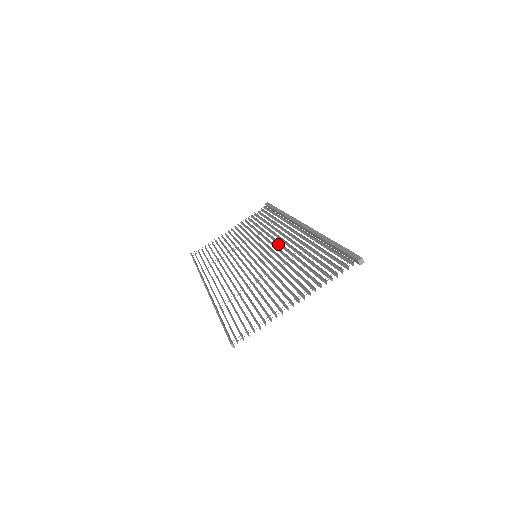
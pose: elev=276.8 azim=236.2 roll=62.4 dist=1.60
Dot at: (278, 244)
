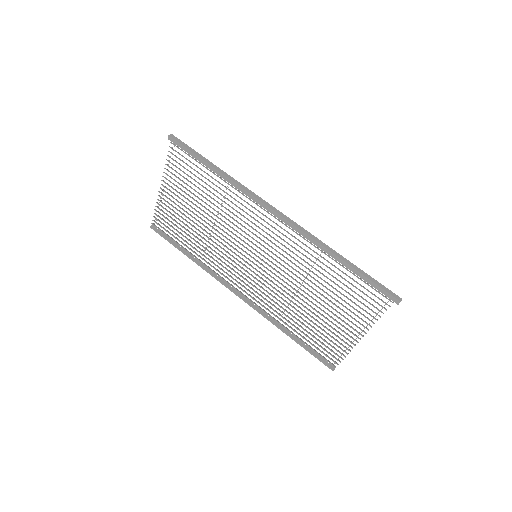
Dot at: (268, 240)
